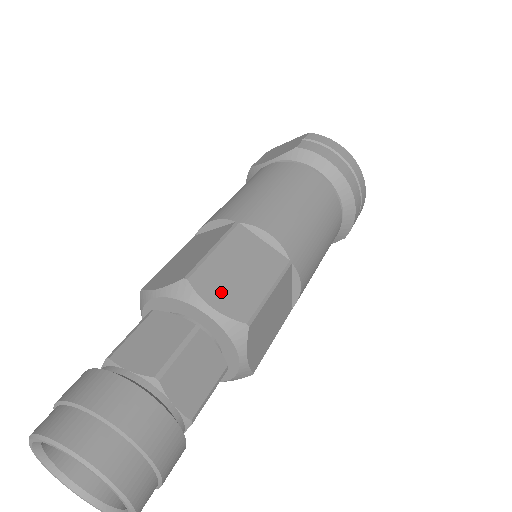
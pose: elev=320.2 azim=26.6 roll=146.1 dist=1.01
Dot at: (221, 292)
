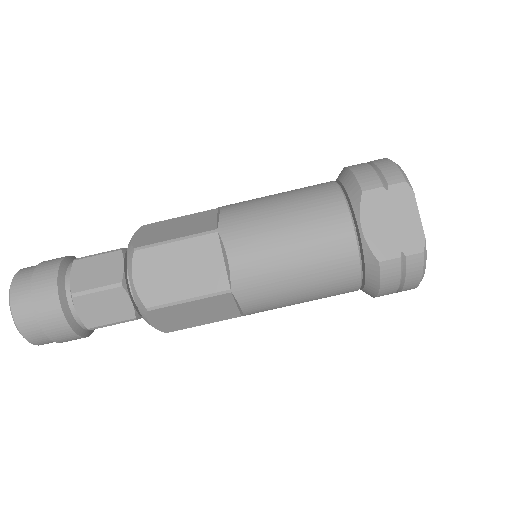
Dot at: (165, 320)
